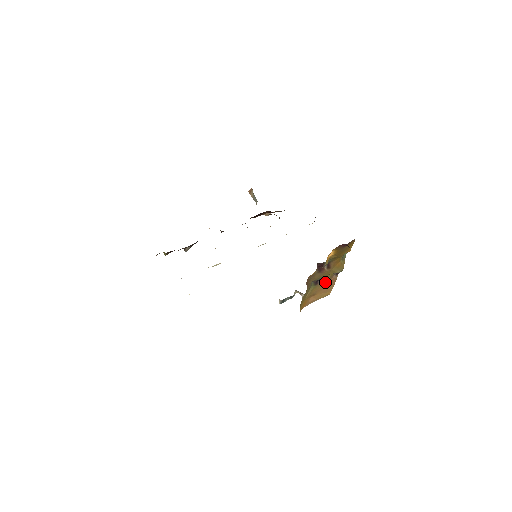
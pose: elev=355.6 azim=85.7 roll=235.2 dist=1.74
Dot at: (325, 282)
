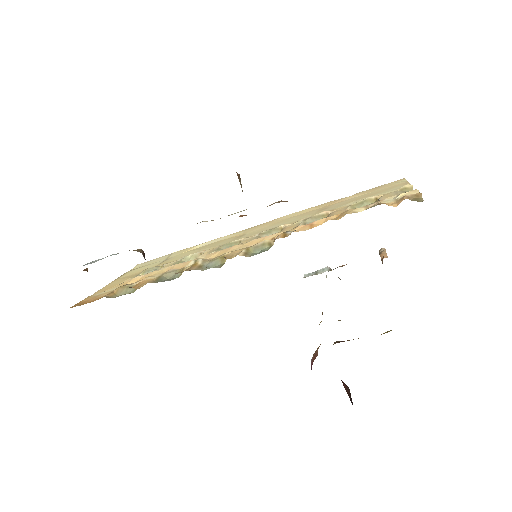
Dot at: occluded
